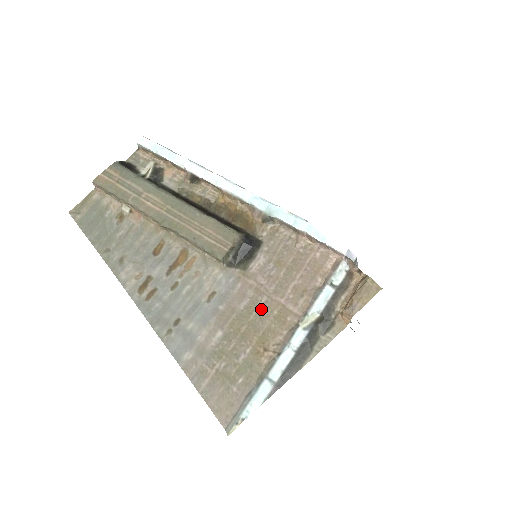
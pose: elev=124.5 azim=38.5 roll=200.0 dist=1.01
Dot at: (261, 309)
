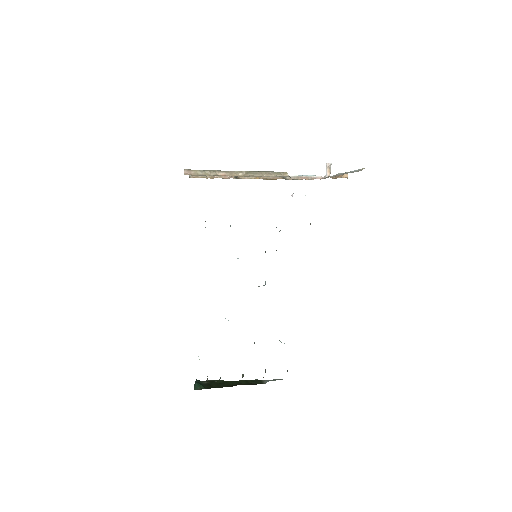
Dot at: occluded
